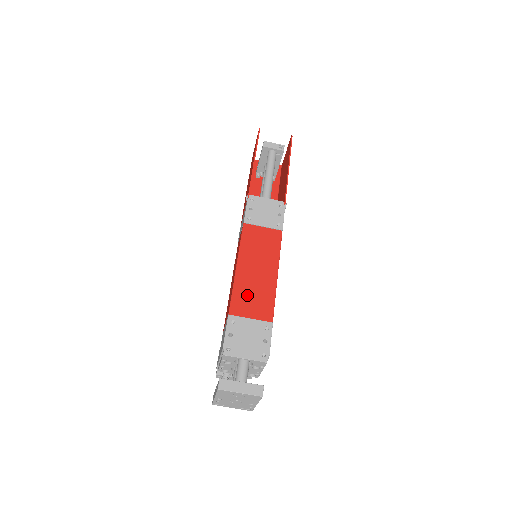
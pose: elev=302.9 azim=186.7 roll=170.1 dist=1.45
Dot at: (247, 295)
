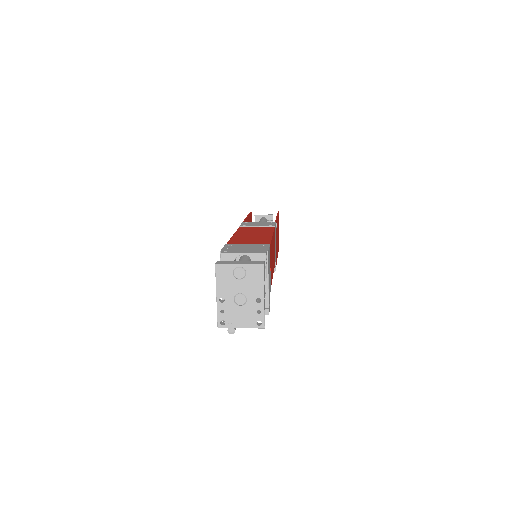
Dot at: (244, 240)
